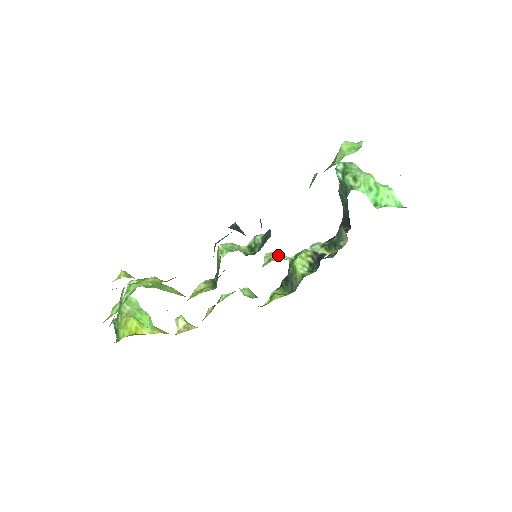
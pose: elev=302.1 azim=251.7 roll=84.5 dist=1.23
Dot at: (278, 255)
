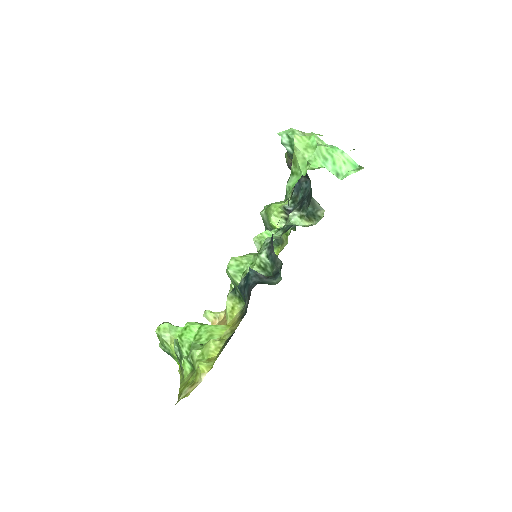
Dot at: (265, 236)
